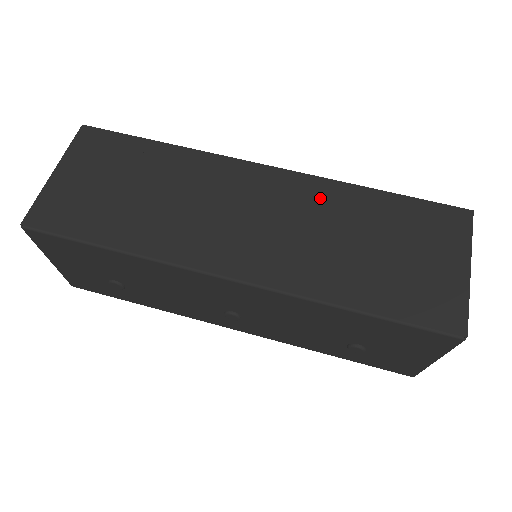
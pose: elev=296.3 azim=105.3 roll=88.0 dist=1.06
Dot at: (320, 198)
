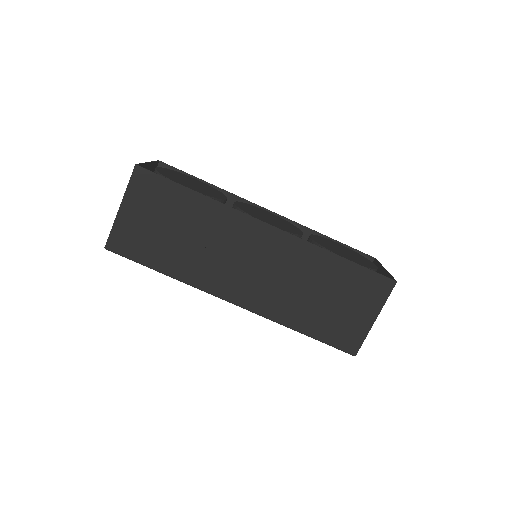
Dot at: (300, 257)
